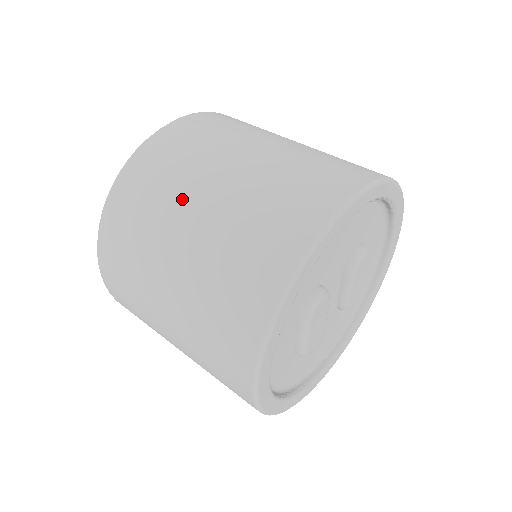
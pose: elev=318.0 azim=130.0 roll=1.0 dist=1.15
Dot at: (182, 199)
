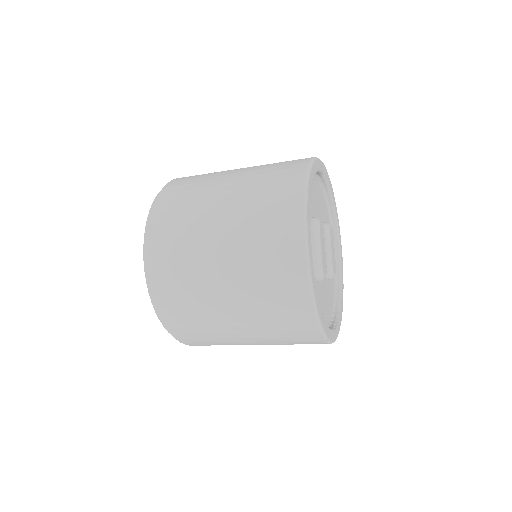
Dot at: (217, 177)
